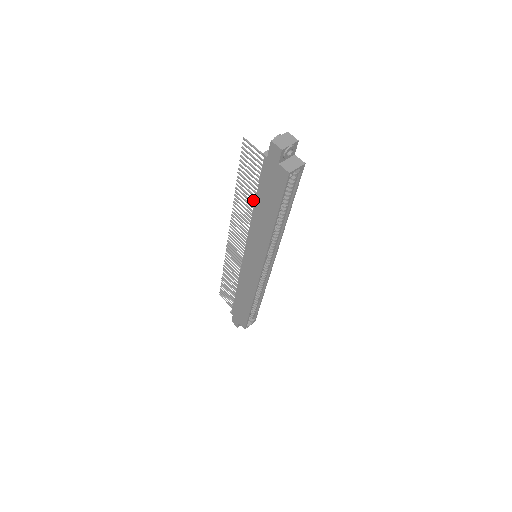
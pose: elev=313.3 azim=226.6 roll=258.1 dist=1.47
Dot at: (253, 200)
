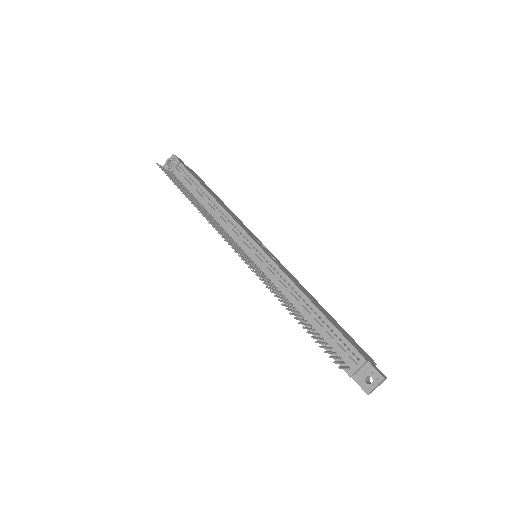
Dot at: (300, 317)
